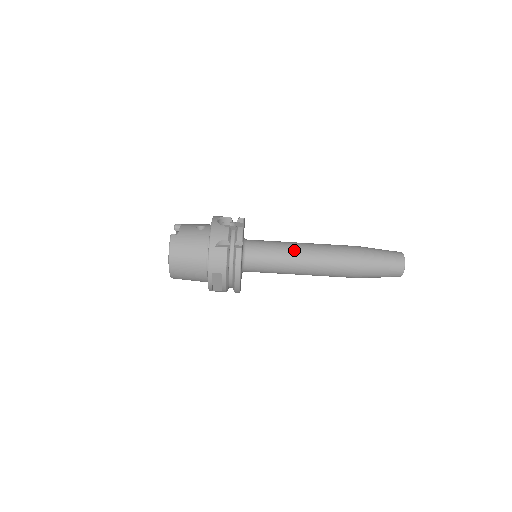
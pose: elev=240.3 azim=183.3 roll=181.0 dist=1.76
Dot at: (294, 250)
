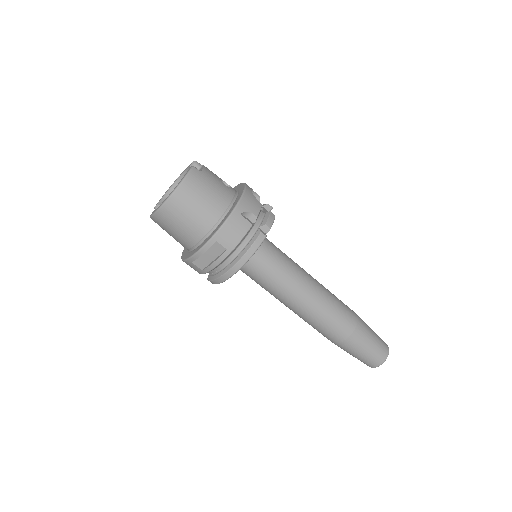
Dot at: (303, 276)
